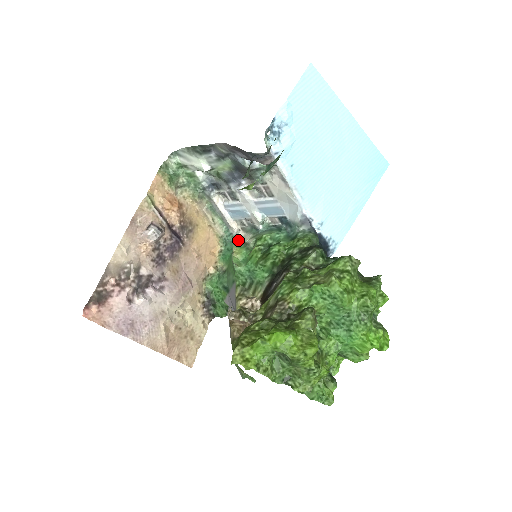
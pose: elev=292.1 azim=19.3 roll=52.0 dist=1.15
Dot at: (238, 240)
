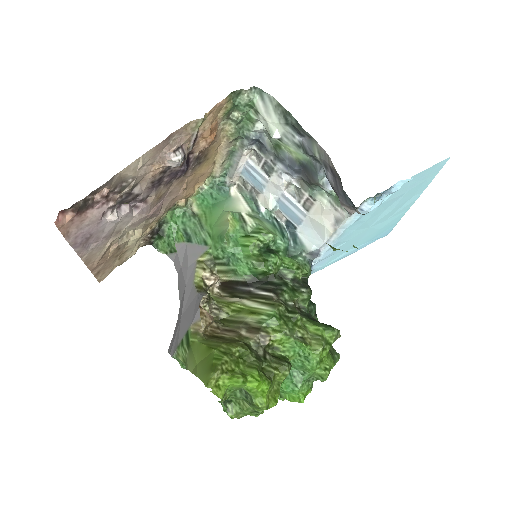
Dot at: (228, 195)
